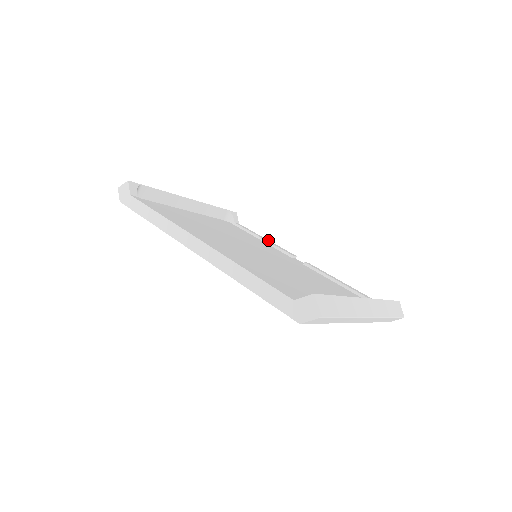
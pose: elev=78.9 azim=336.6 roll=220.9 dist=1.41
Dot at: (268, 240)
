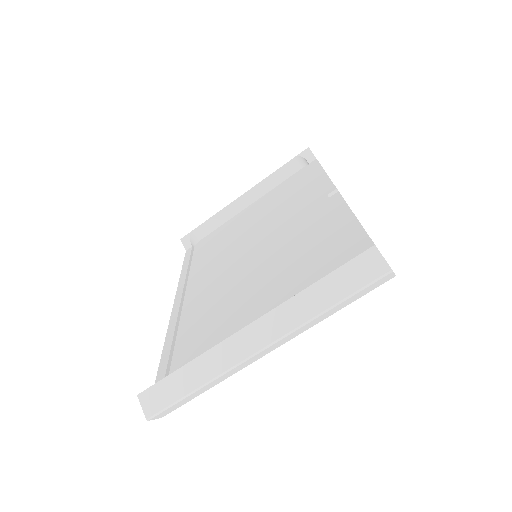
Dot at: (324, 174)
